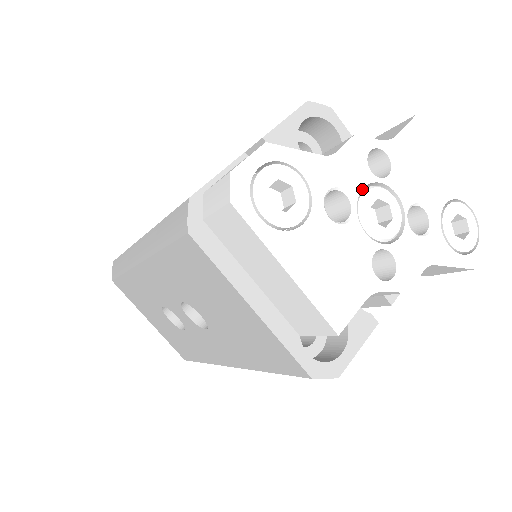
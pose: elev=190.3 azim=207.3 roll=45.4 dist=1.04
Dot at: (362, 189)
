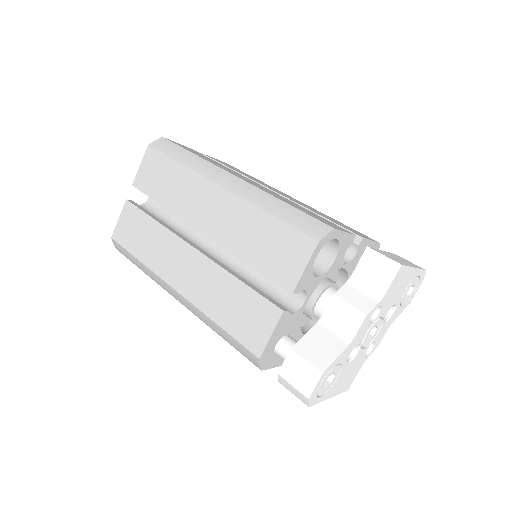
Dot at: occluded
